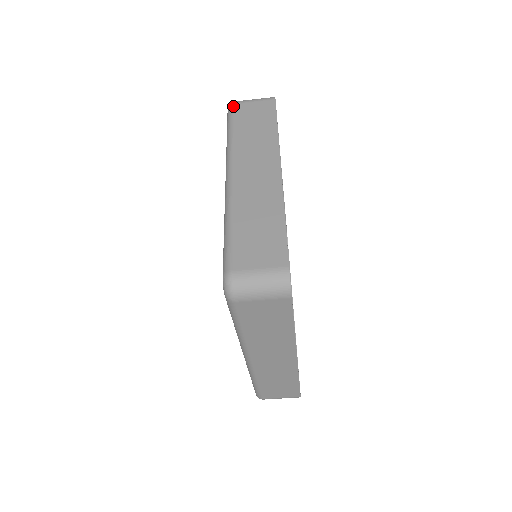
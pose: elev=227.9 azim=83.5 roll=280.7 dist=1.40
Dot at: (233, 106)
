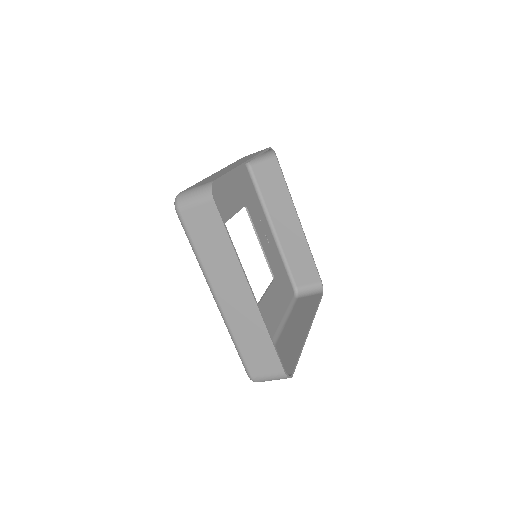
Dot at: (180, 215)
